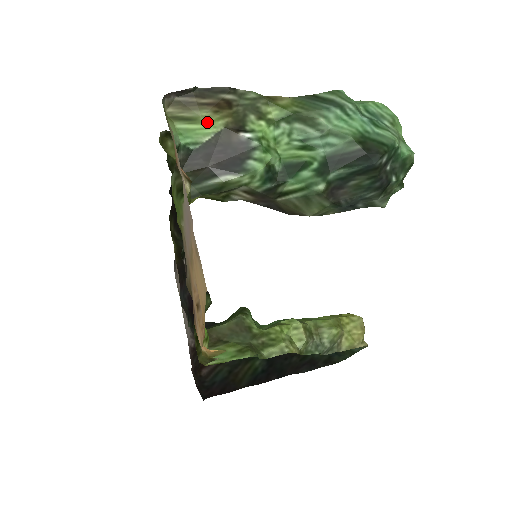
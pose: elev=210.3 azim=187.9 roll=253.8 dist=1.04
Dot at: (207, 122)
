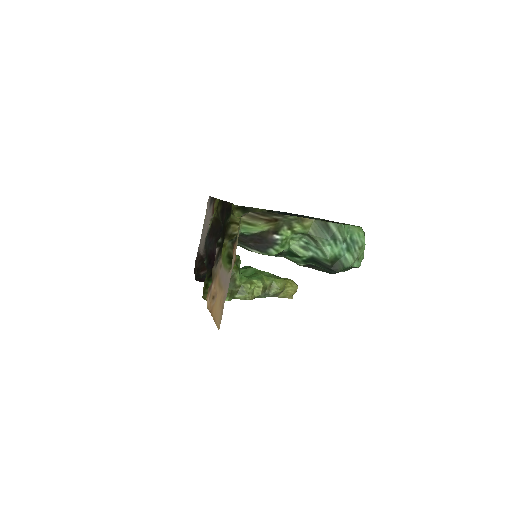
Dot at: (260, 227)
